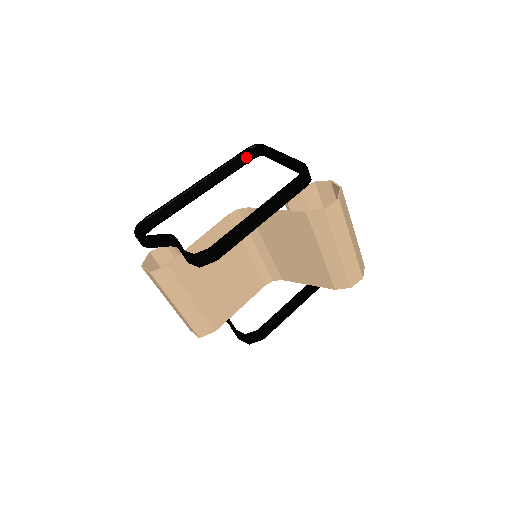
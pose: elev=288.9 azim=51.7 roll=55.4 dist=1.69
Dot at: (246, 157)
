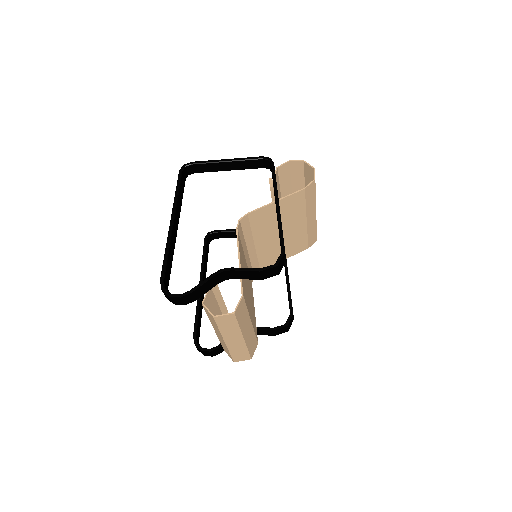
Dot at: (183, 180)
